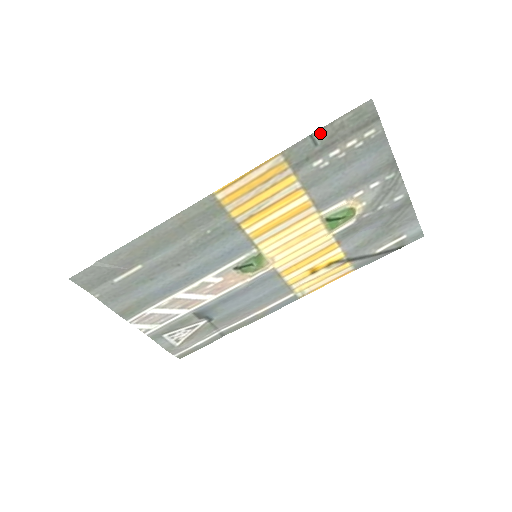
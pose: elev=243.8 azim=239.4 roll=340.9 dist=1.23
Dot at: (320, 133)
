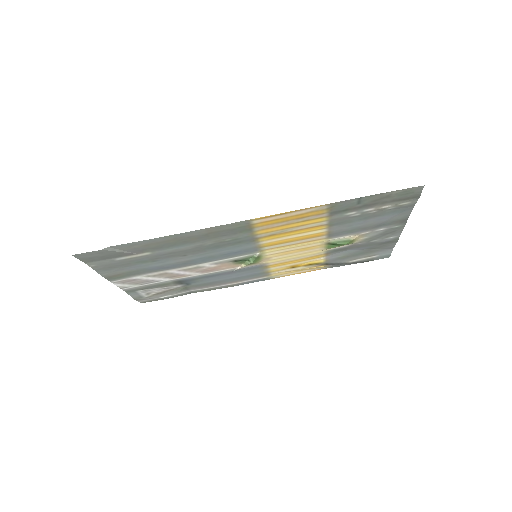
Dot at: (368, 197)
